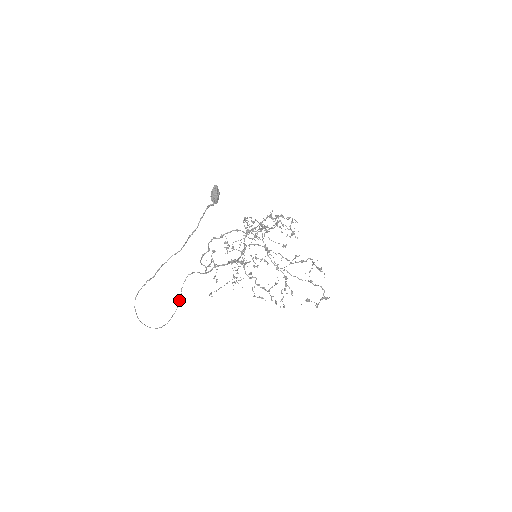
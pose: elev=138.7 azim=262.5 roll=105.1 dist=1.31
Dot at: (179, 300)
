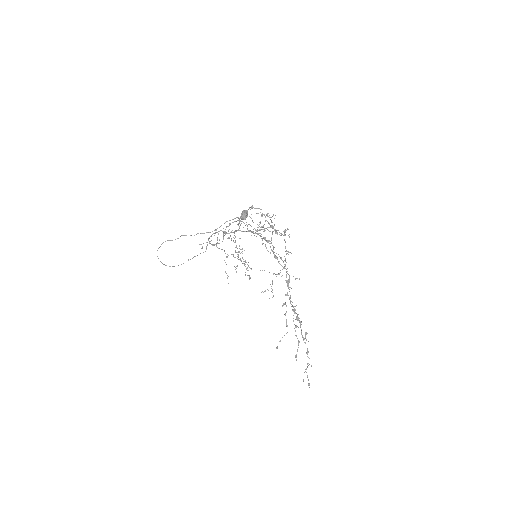
Dot at: (188, 260)
